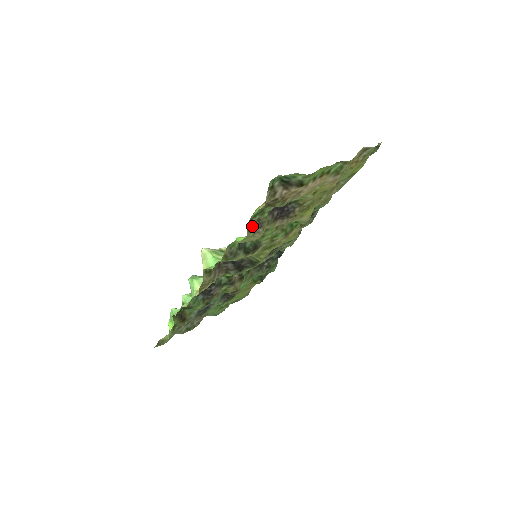
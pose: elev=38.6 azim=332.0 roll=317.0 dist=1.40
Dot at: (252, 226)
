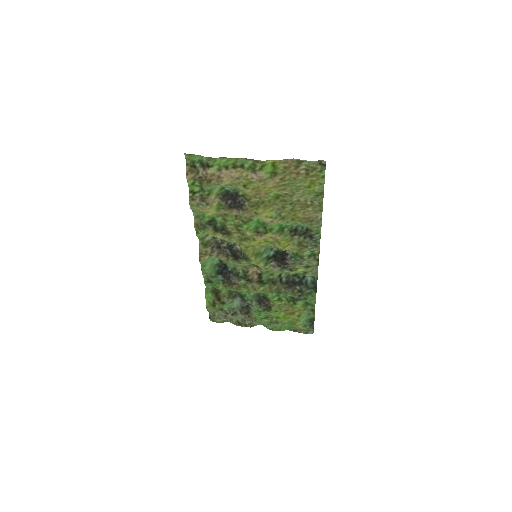
Dot at: (196, 198)
